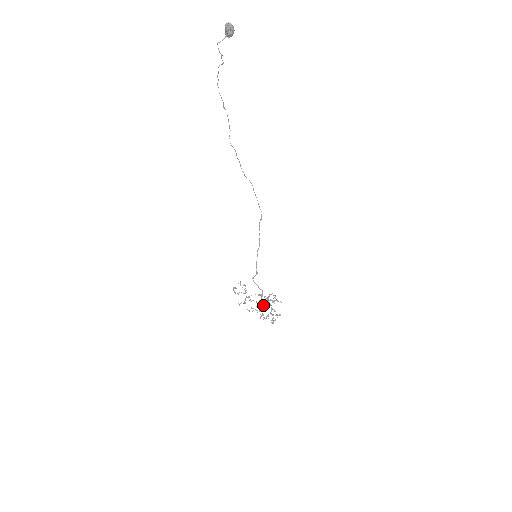
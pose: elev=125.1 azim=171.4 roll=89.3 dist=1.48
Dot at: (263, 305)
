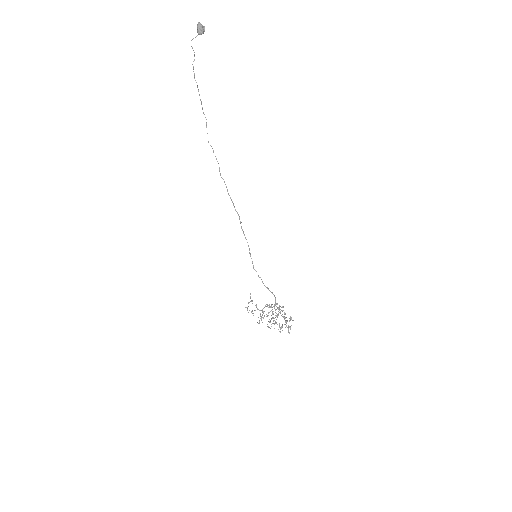
Dot at: (275, 315)
